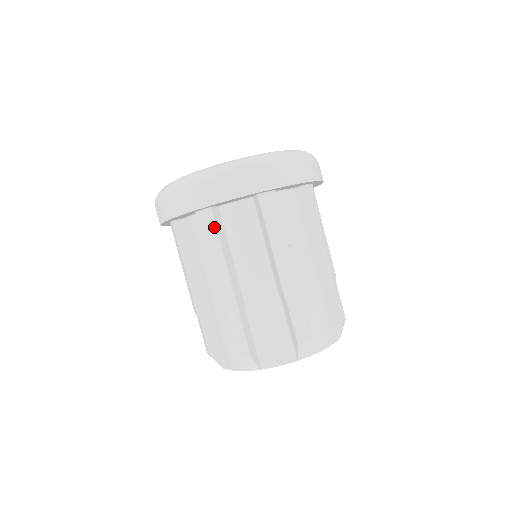
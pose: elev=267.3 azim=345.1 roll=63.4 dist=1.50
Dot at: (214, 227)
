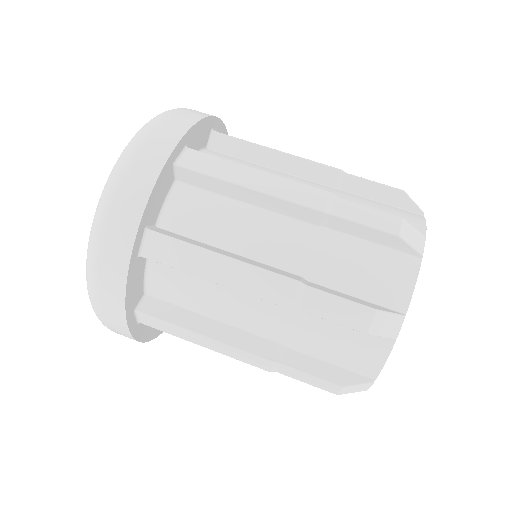
Dot at: (173, 241)
